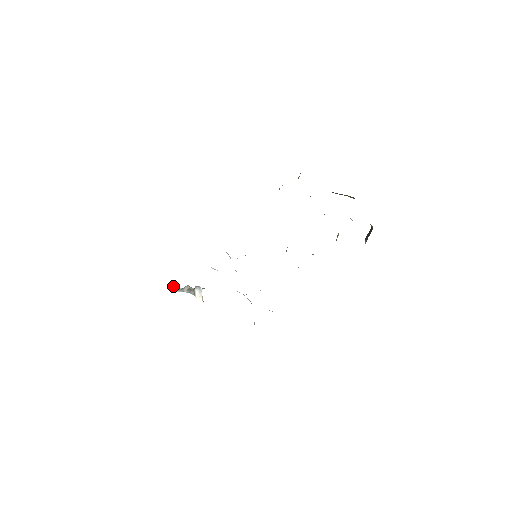
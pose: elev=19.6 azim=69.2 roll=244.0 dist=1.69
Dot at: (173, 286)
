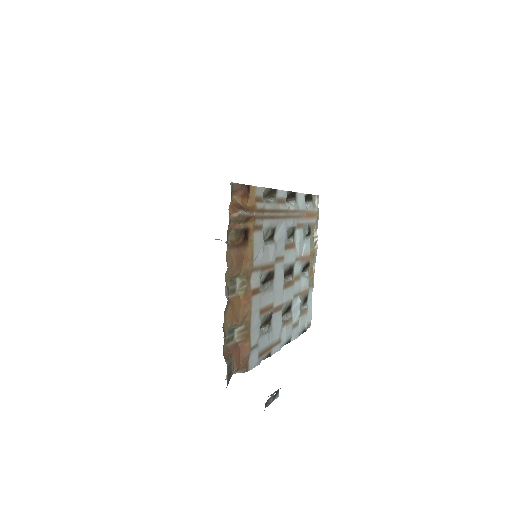
Dot at: occluded
